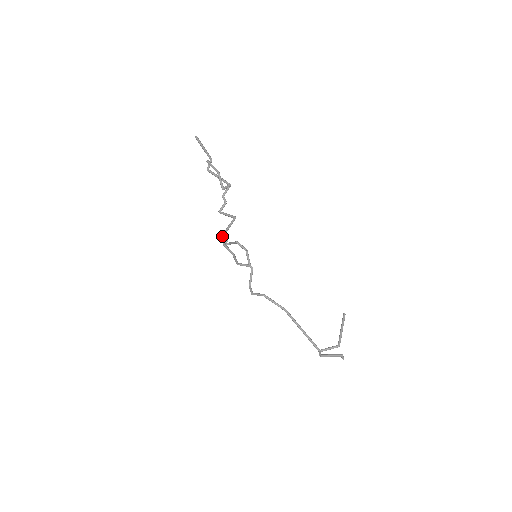
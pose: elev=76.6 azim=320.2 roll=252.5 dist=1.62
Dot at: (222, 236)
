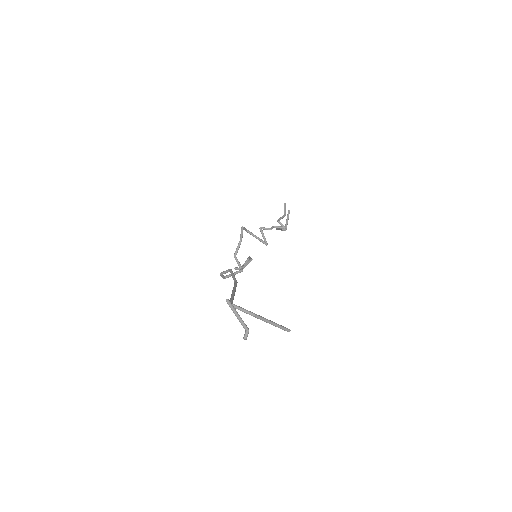
Dot at: occluded
